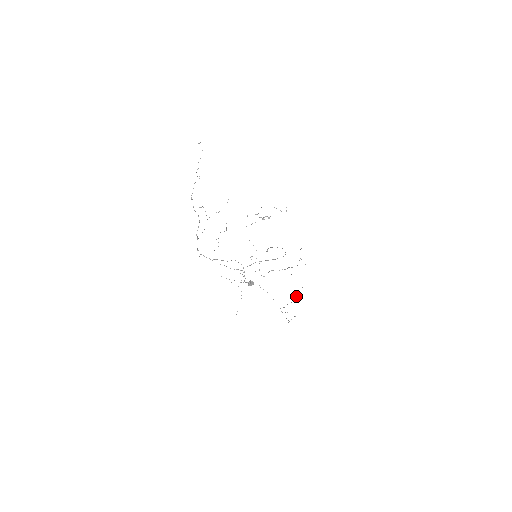
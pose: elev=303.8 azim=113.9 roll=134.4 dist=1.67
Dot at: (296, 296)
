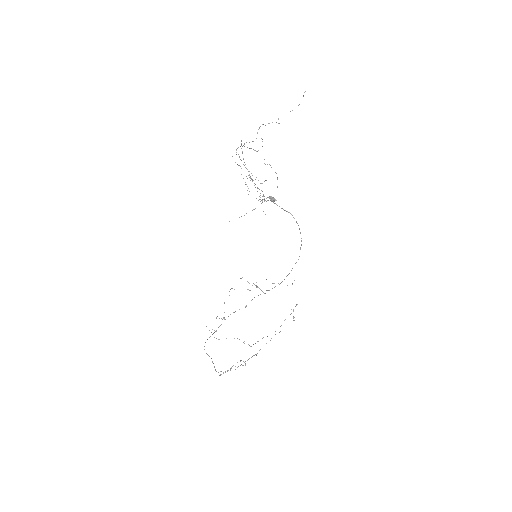
Dot at: occluded
